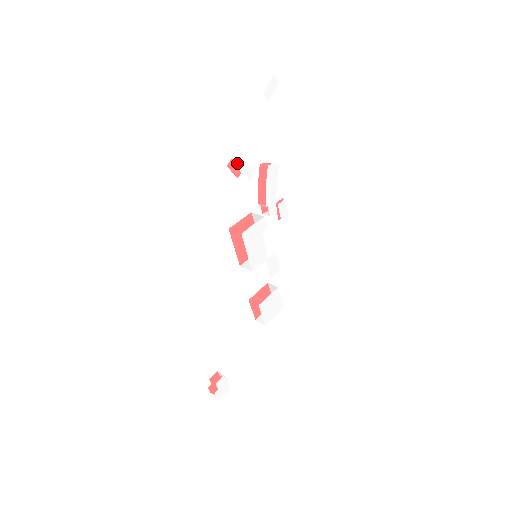
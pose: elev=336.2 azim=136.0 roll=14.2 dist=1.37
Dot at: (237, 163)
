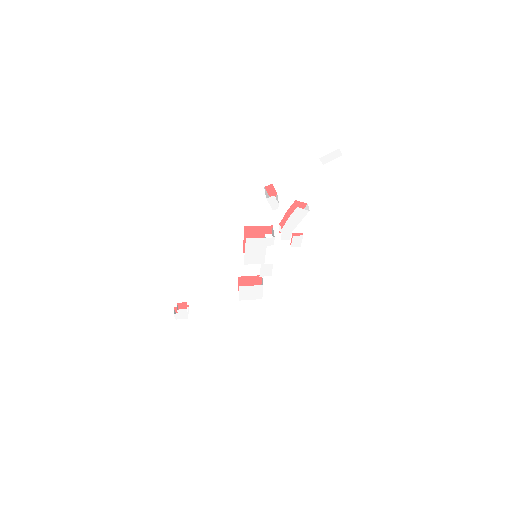
Dot at: occluded
